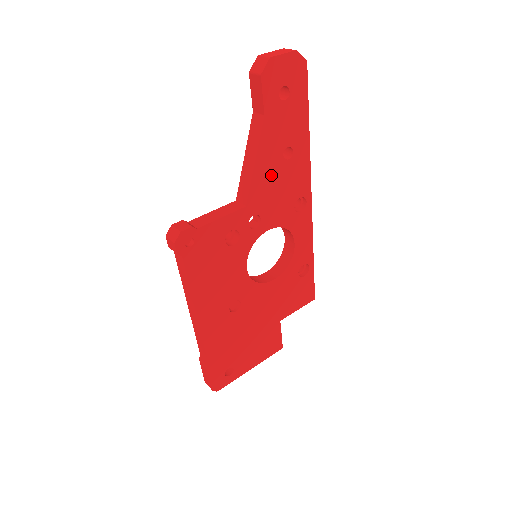
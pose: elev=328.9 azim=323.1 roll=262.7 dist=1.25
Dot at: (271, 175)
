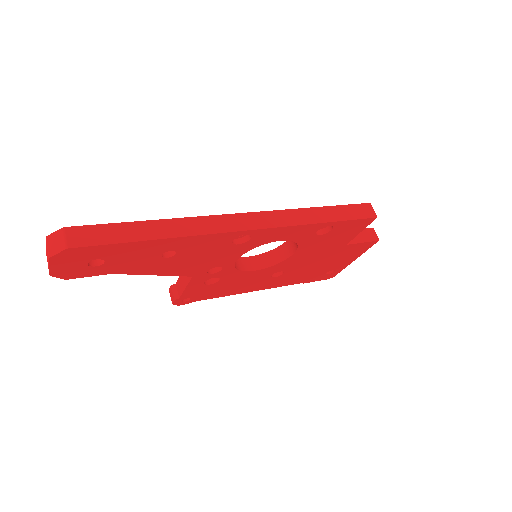
Dot at: (180, 264)
